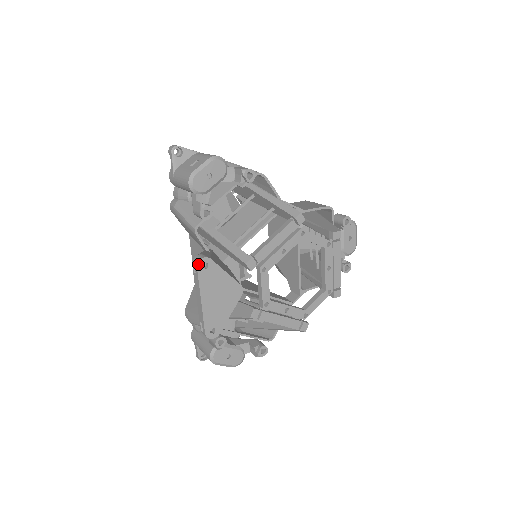
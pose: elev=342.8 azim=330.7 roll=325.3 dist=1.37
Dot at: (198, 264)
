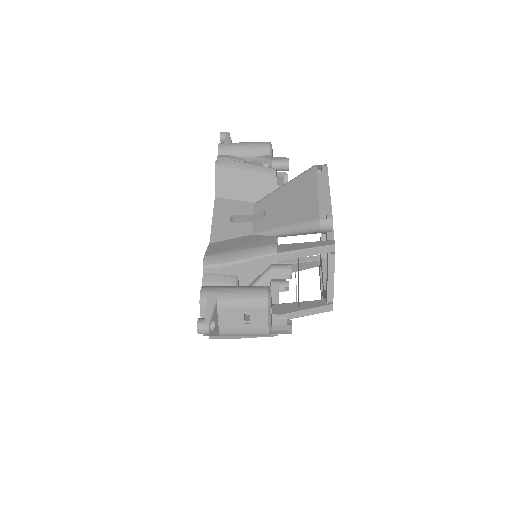
Dot at: occluded
